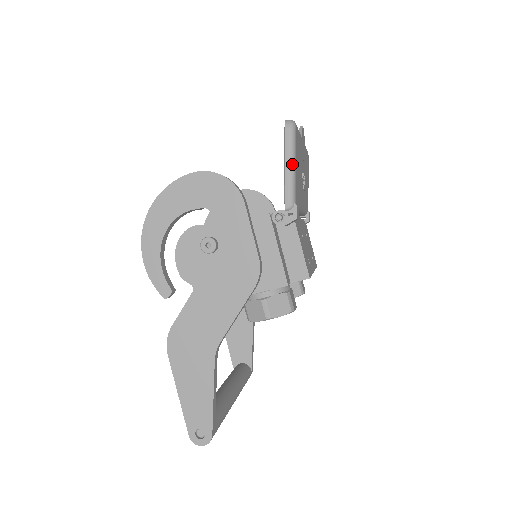
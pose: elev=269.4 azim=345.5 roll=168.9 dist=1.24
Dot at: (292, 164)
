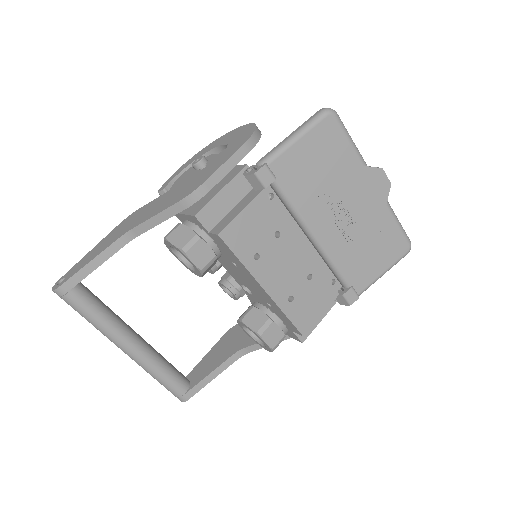
Dot at: (296, 134)
